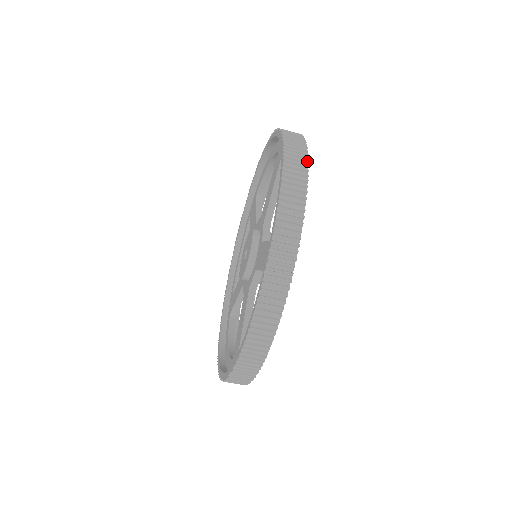
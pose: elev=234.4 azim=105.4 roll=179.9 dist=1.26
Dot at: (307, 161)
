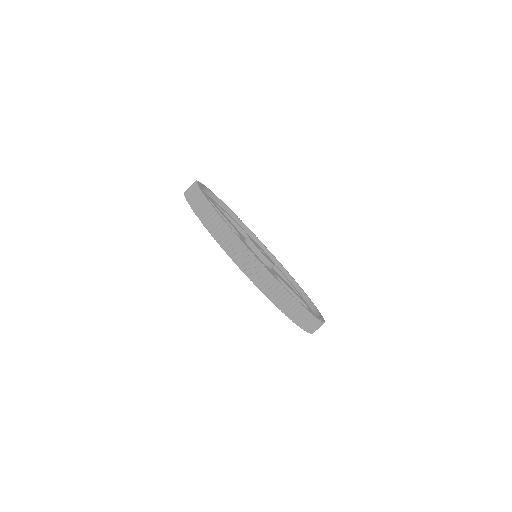
Dot at: (195, 183)
